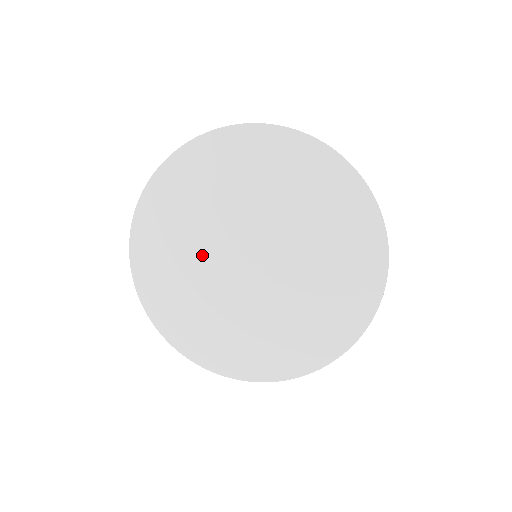
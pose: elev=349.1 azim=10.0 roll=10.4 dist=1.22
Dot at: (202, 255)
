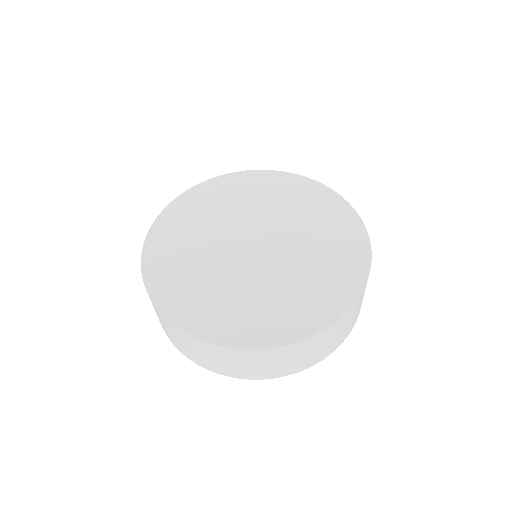
Dot at: (212, 259)
